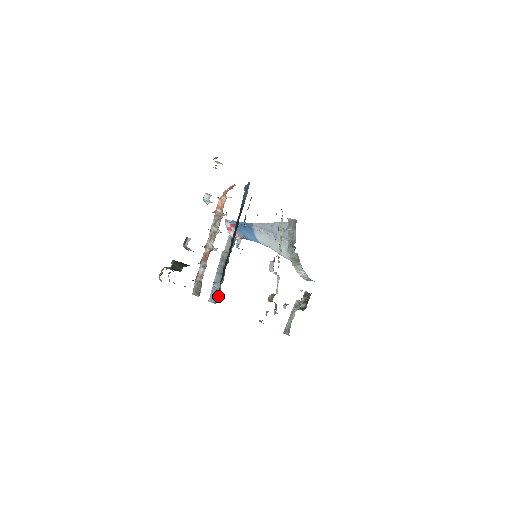
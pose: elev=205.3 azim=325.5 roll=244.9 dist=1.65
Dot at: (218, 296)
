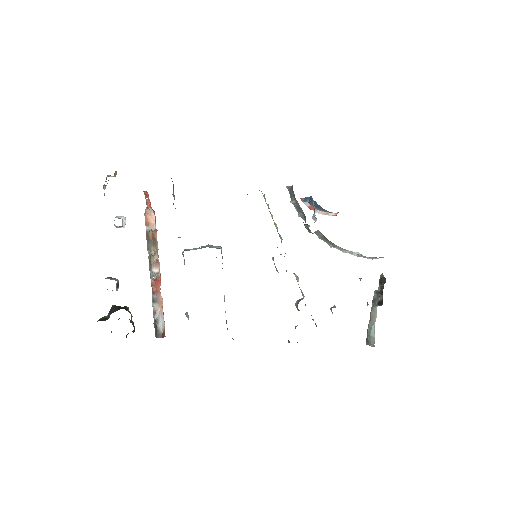
Dot at: occluded
